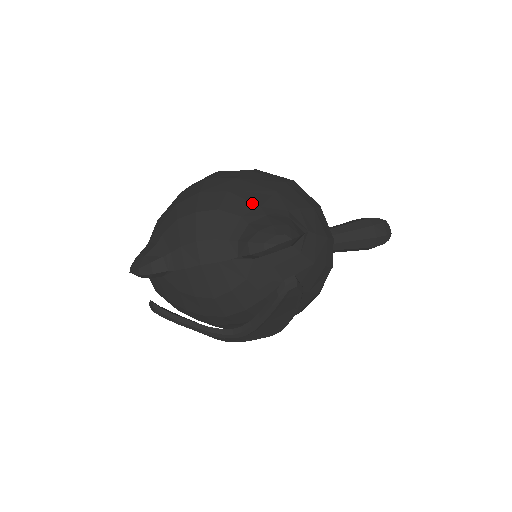
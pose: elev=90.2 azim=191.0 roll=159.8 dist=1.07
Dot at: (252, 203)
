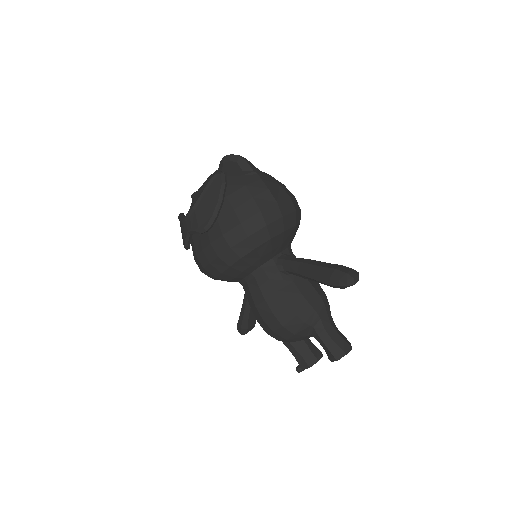
Dot at: occluded
